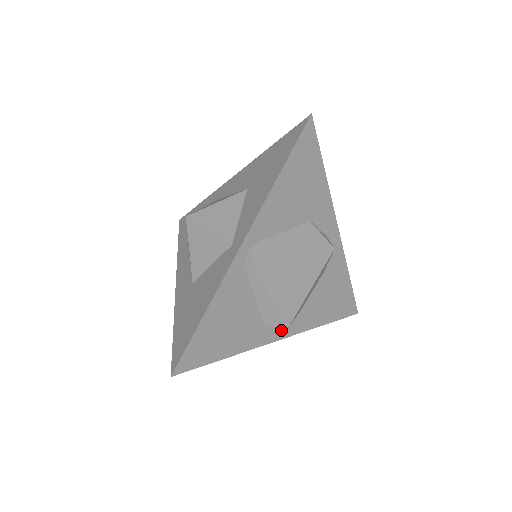
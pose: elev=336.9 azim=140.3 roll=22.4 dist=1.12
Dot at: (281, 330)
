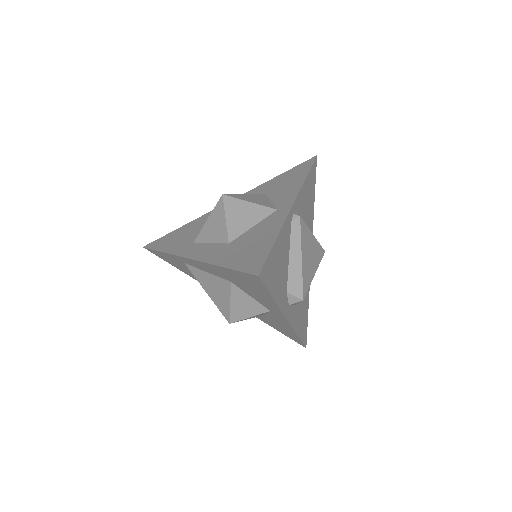
Dot at: (289, 310)
